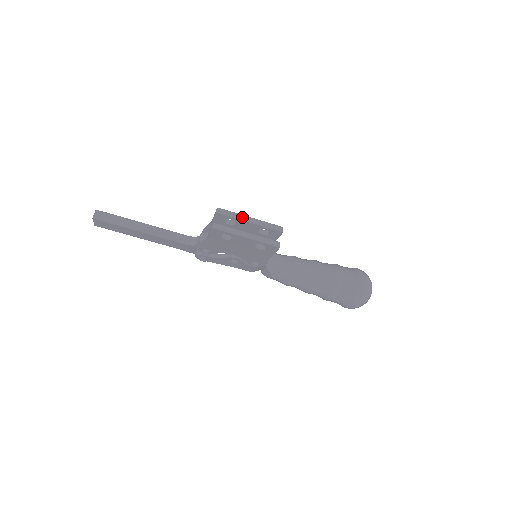
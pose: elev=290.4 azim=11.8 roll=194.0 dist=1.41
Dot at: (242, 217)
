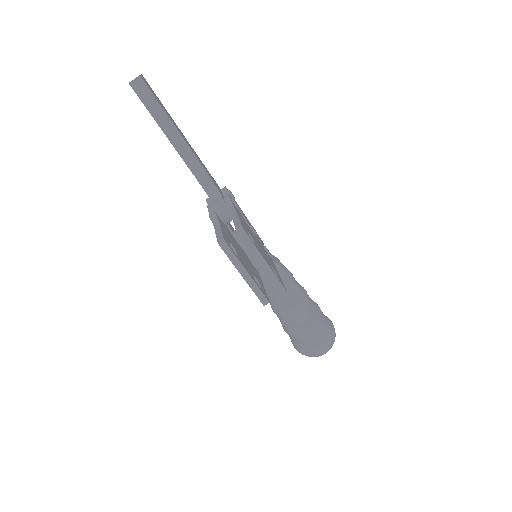
Dot at: (258, 255)
